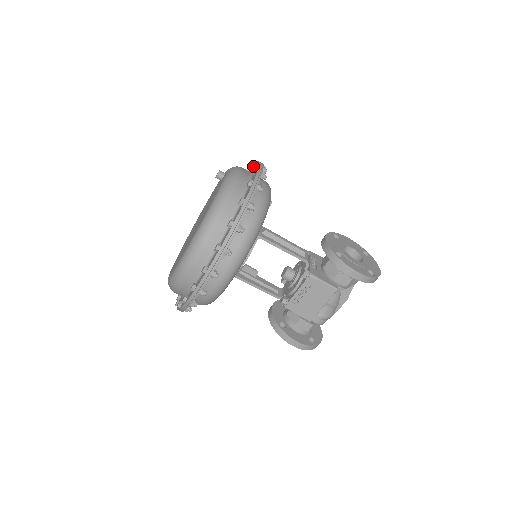
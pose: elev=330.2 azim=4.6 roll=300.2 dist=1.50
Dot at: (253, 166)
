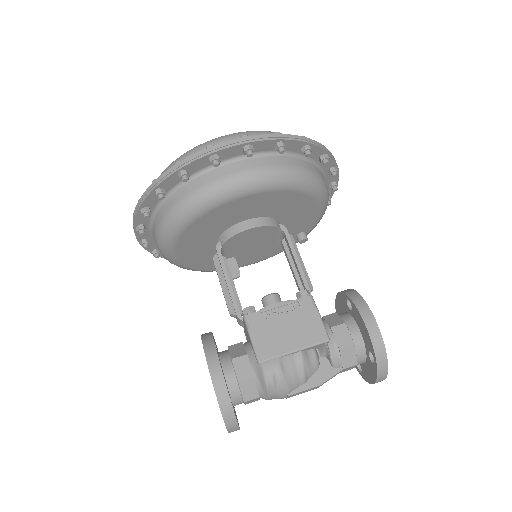
Dot at: occluded
